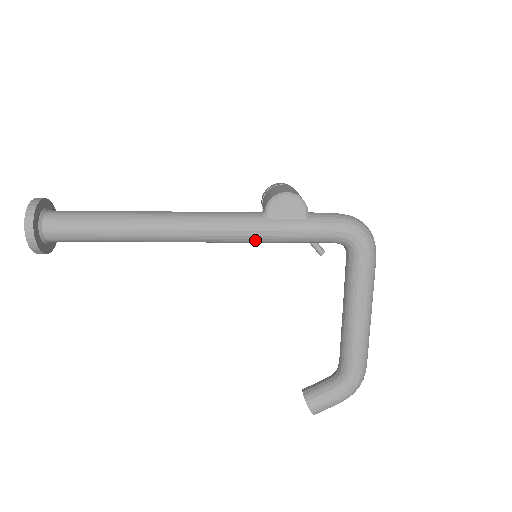
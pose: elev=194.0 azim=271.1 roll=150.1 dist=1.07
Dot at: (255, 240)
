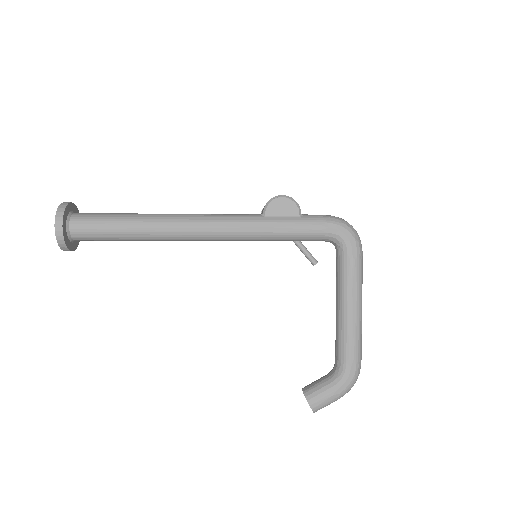
Dot at: (255, 236)
